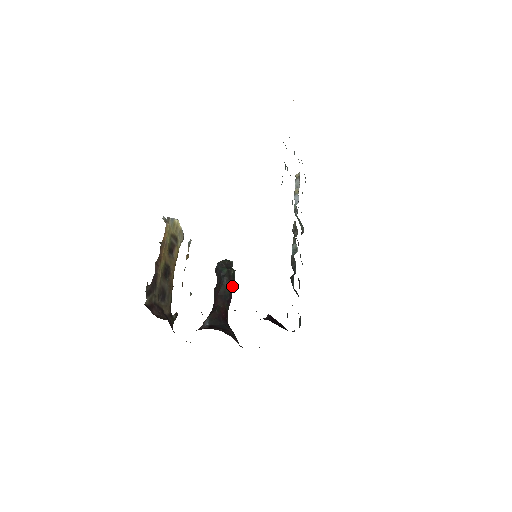
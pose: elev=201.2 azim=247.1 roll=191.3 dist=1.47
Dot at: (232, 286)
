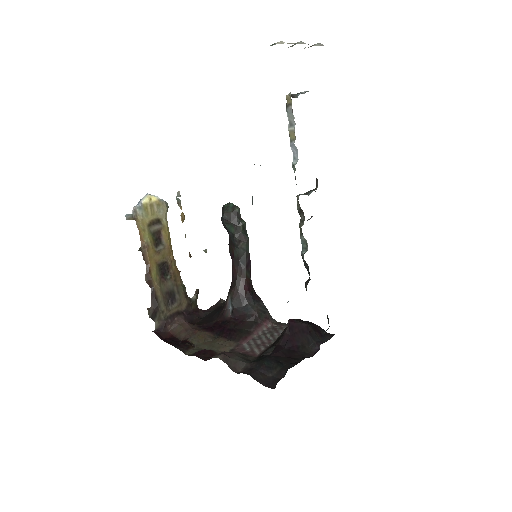
Dot at: (246, 246)
